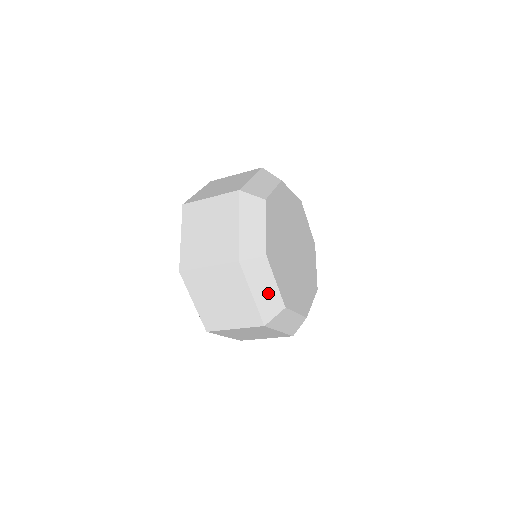
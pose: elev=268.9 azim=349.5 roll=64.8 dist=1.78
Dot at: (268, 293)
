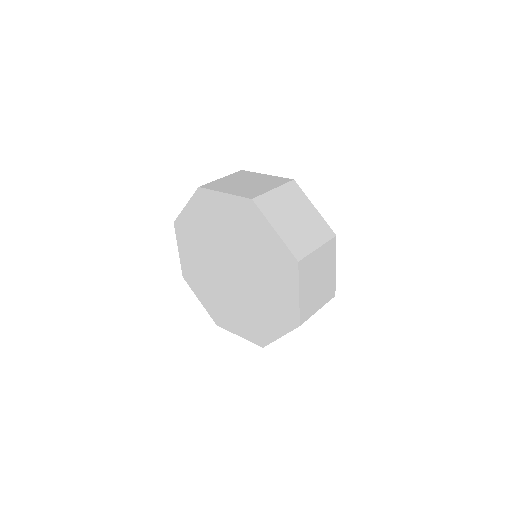
Dot at: occluded
